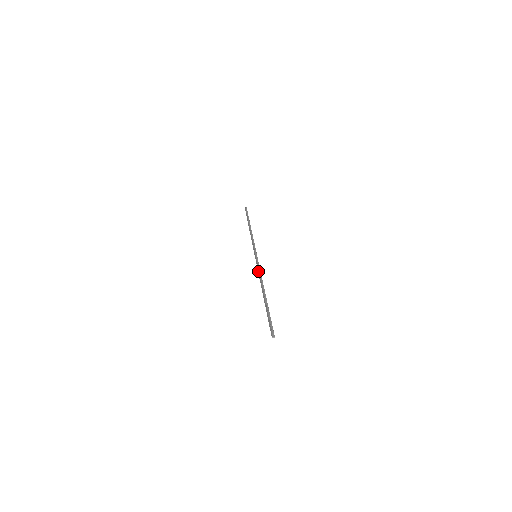
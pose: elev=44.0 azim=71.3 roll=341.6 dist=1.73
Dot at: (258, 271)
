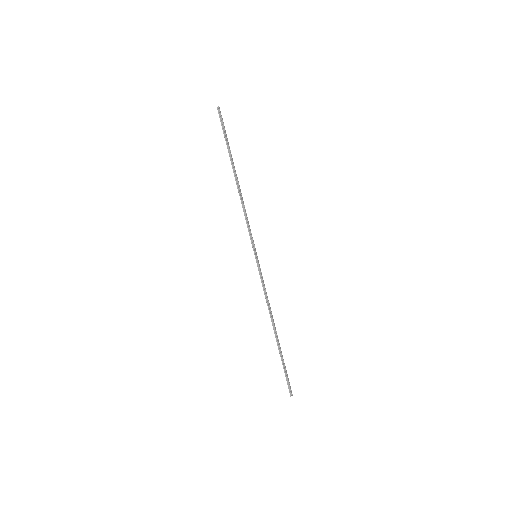
Dot at: occluded
